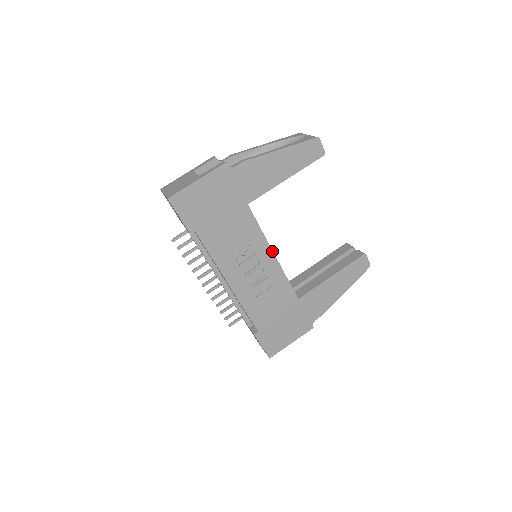
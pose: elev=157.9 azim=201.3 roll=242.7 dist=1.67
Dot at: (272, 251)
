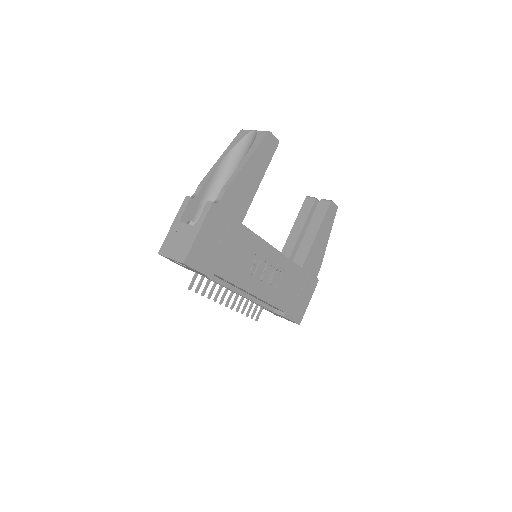
Dot at: (272, 247)
